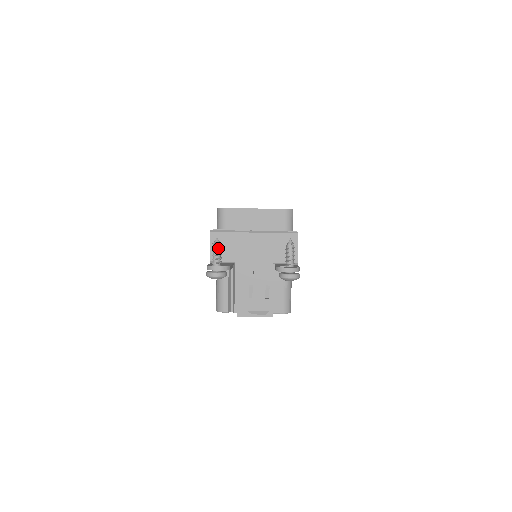
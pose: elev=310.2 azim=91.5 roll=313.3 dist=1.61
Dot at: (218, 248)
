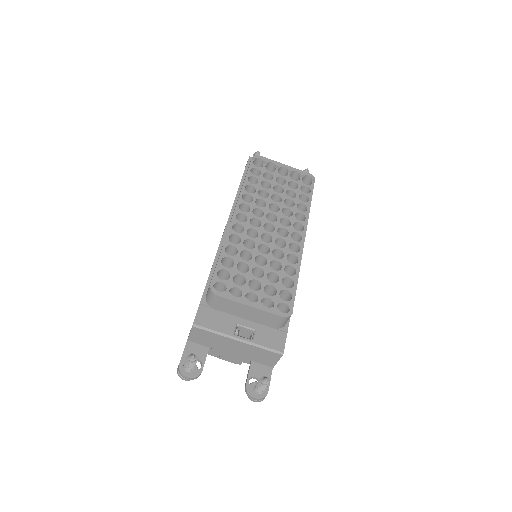
Dot at: (192, 363)
